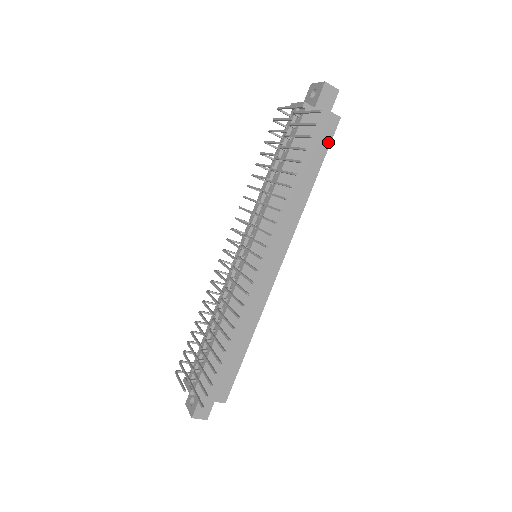
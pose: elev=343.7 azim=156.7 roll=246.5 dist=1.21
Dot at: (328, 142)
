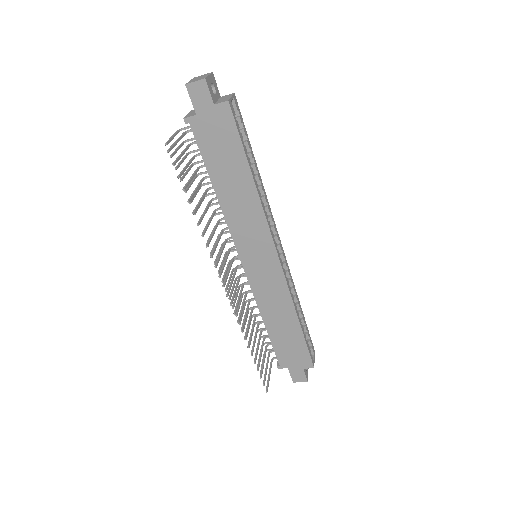
Dot at: (235, 132)
